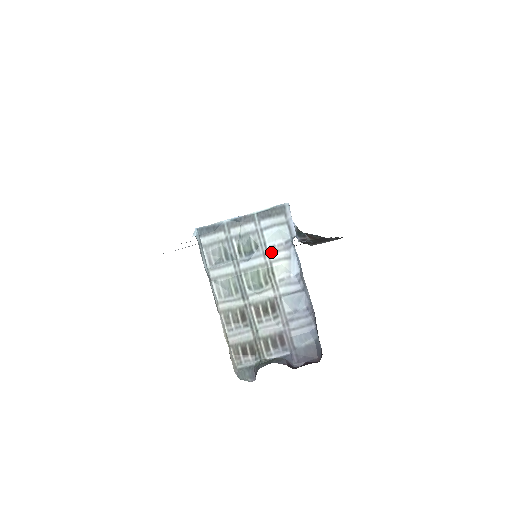
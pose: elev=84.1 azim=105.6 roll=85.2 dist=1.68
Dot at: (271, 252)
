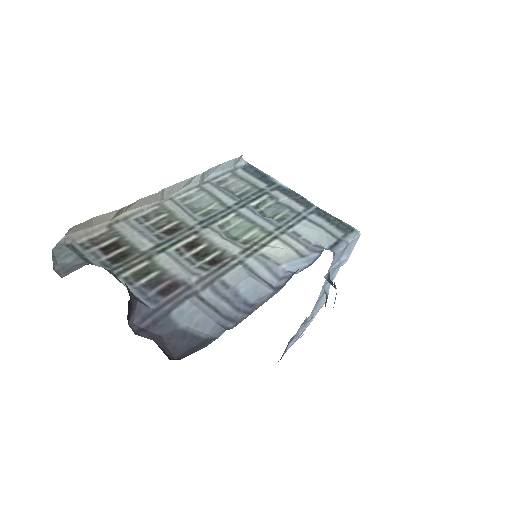
Dot at: (289, 234)
